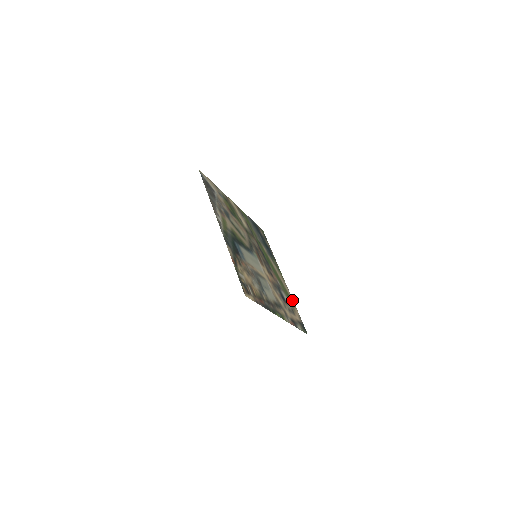
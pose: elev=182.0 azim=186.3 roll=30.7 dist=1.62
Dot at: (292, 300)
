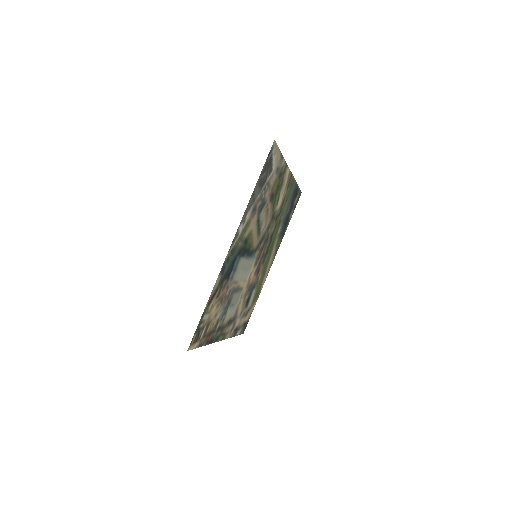
Dot at: (260, 292)
